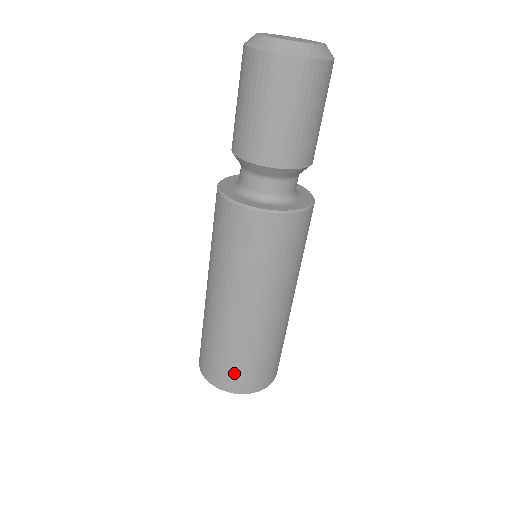
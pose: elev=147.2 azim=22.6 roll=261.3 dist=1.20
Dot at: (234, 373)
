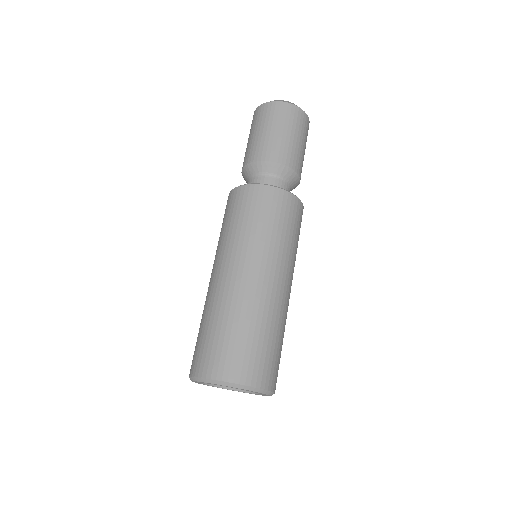
Dot at: (231, 351)
